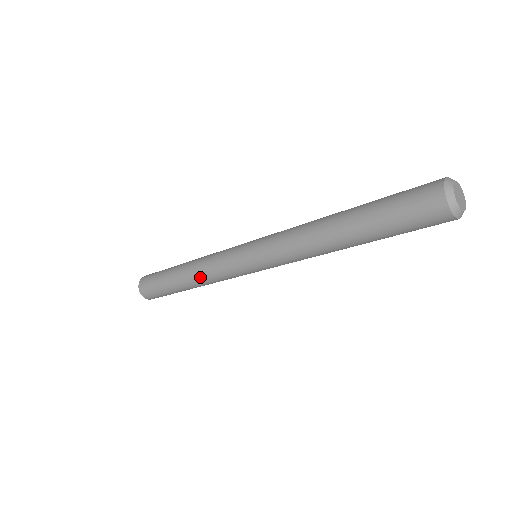
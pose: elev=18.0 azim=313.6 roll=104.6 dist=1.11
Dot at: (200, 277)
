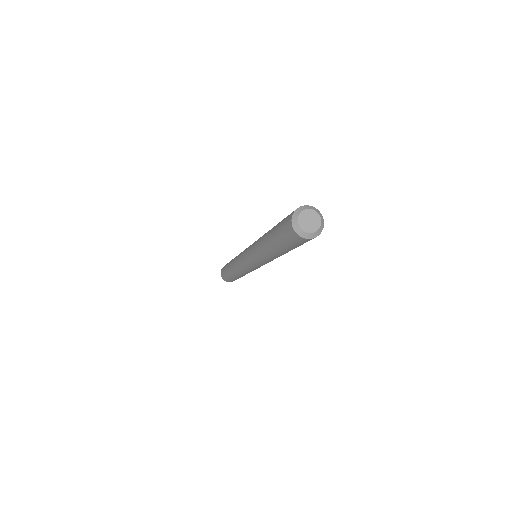
Dot at: (235, 268)
